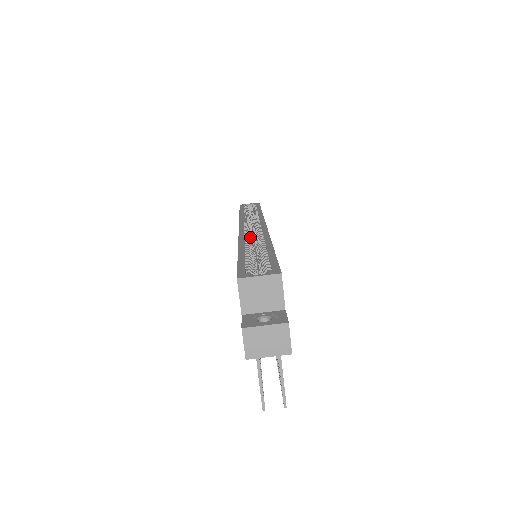
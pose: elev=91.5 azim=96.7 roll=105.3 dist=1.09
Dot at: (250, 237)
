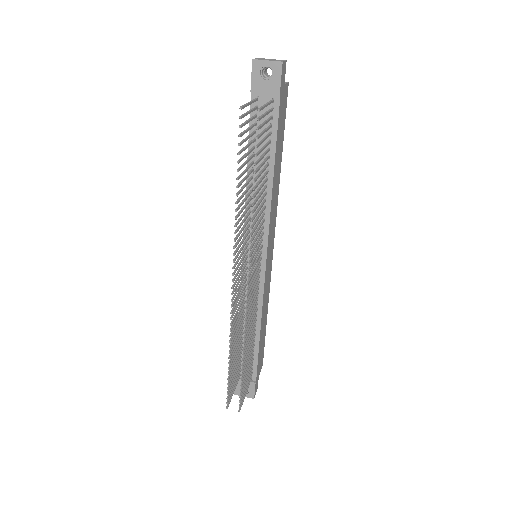
Dot at: occluded
